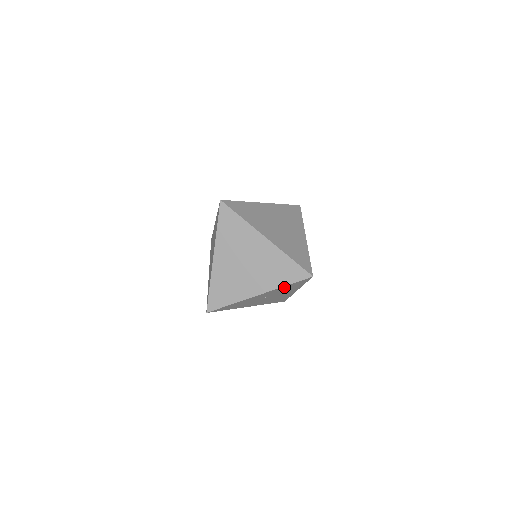
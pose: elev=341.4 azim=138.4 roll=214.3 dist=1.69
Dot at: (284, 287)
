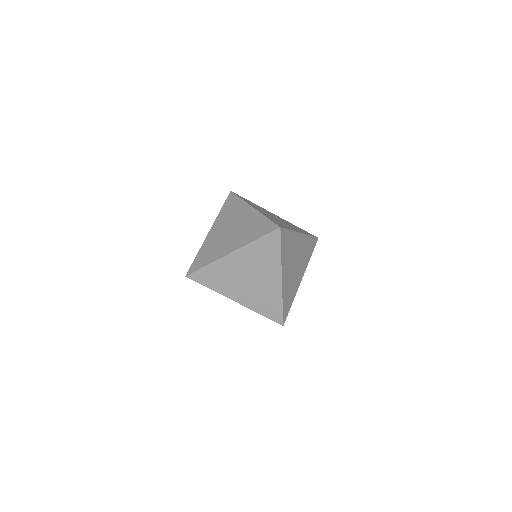
Dot at: occluded
